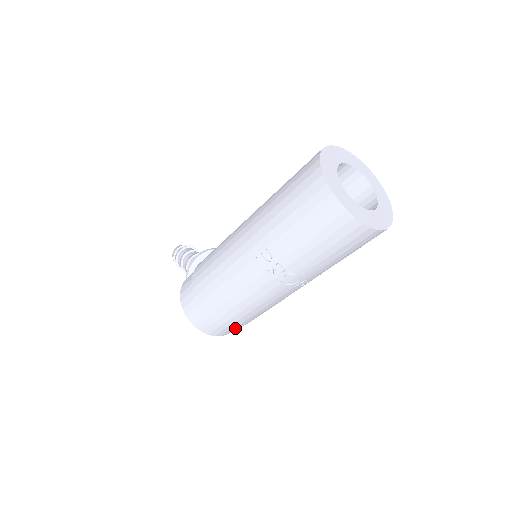
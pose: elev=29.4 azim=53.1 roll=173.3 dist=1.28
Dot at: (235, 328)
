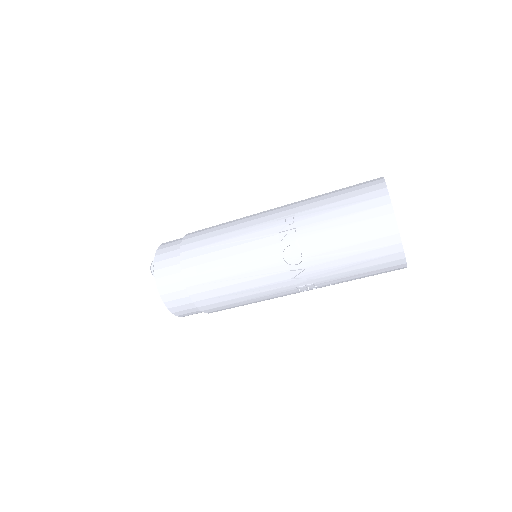
Dot at: (184, 304)
